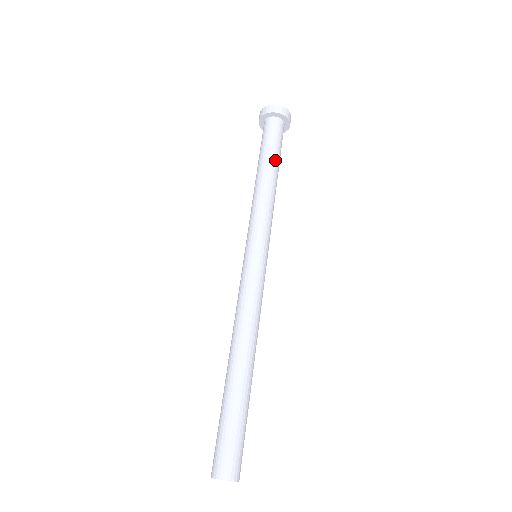
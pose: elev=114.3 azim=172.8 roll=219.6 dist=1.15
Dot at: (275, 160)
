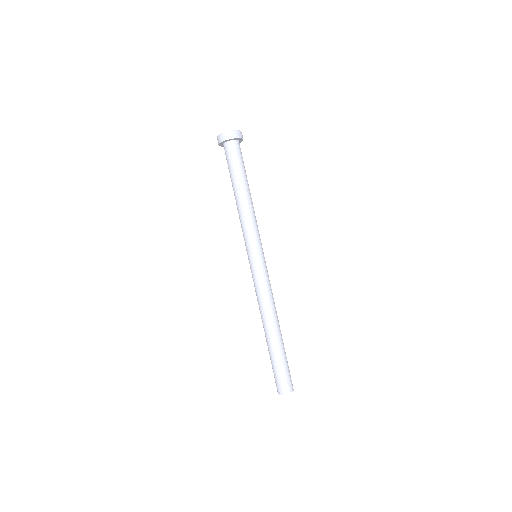
Dot at: (238, 180)
